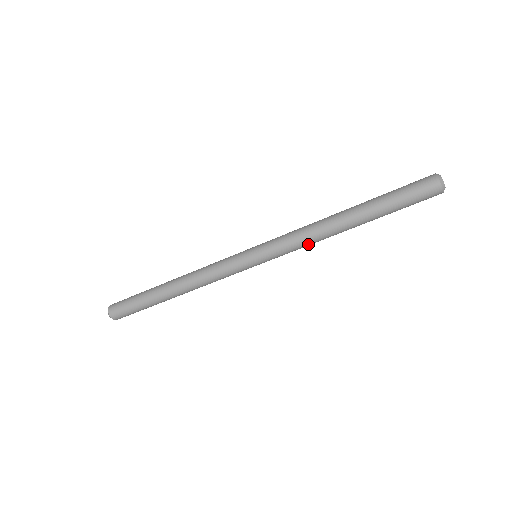
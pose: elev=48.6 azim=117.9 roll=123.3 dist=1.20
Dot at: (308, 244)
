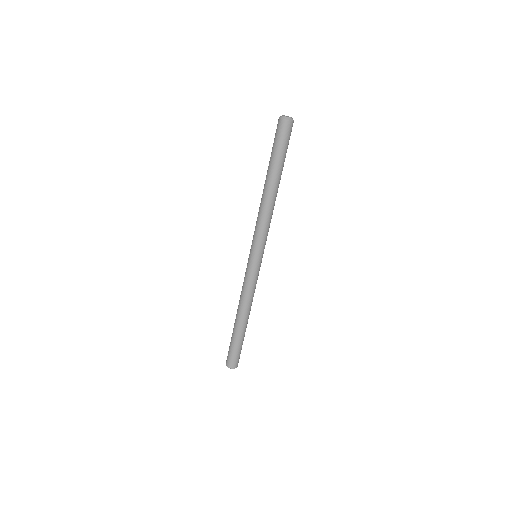
Dot at: (261, 220)
